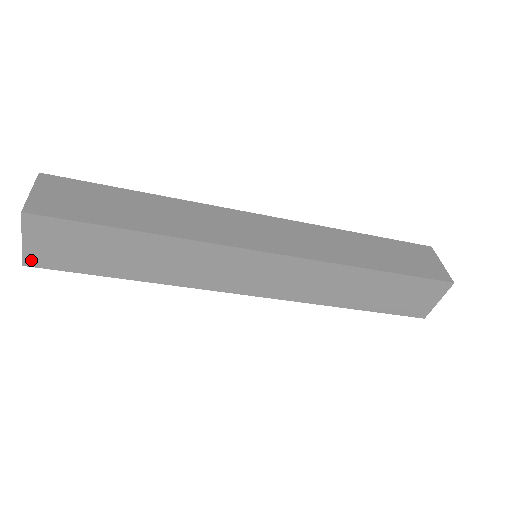
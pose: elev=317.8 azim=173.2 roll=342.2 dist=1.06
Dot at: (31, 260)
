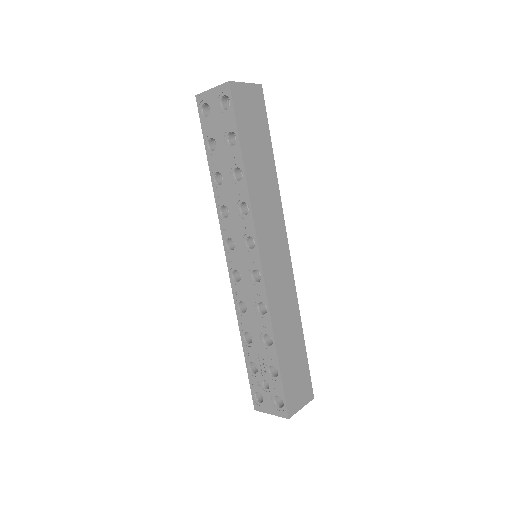
Dot at: (235, 88)
